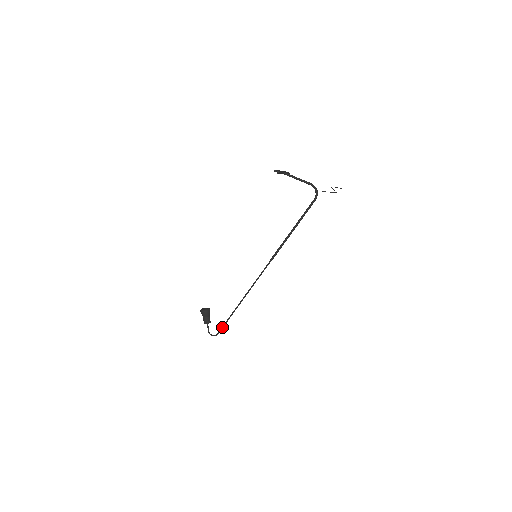
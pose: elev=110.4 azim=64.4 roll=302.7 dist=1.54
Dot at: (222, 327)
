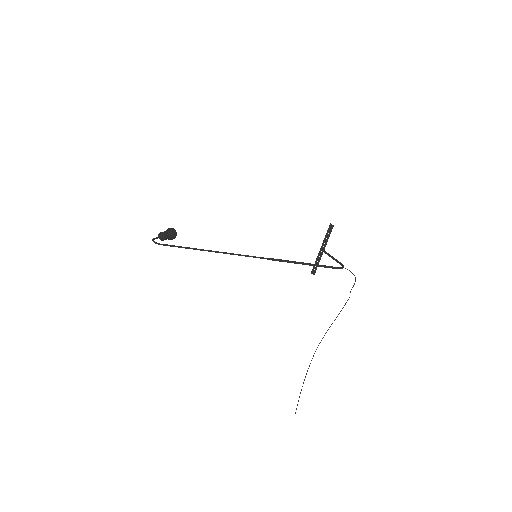
Dot at: (173, 245)
